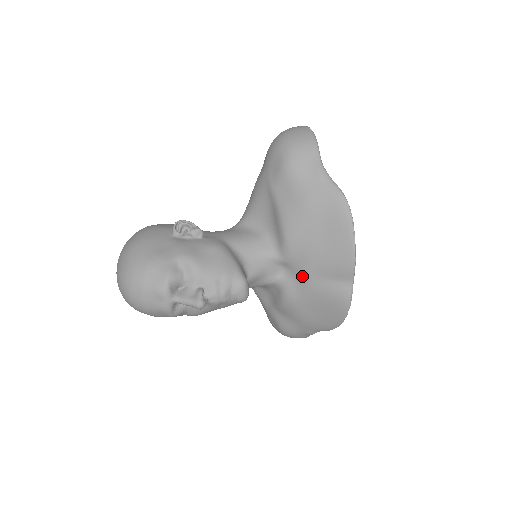
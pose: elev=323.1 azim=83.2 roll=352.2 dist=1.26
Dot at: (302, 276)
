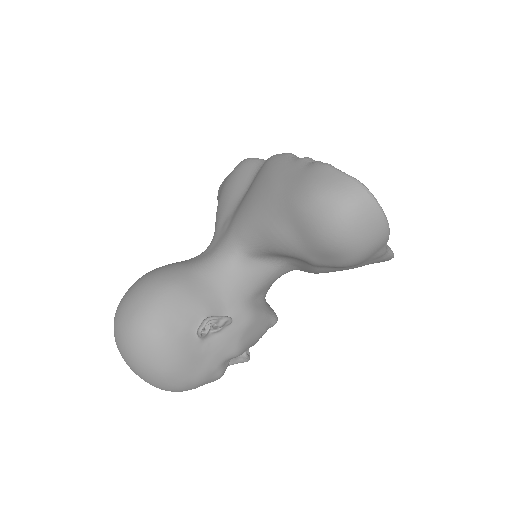
Dot at: occluded
